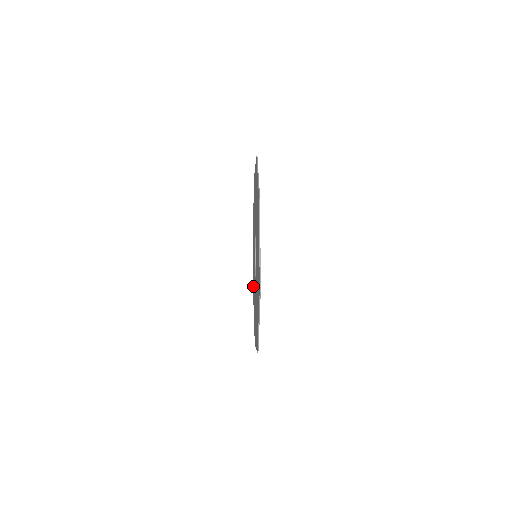
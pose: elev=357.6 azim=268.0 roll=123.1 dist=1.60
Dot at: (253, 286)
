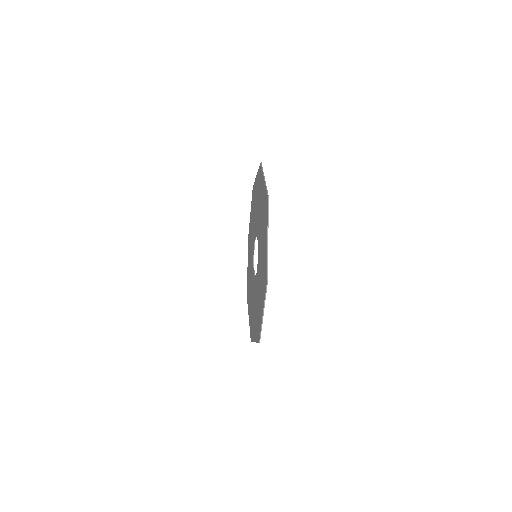
Dot at: (248, 289)
